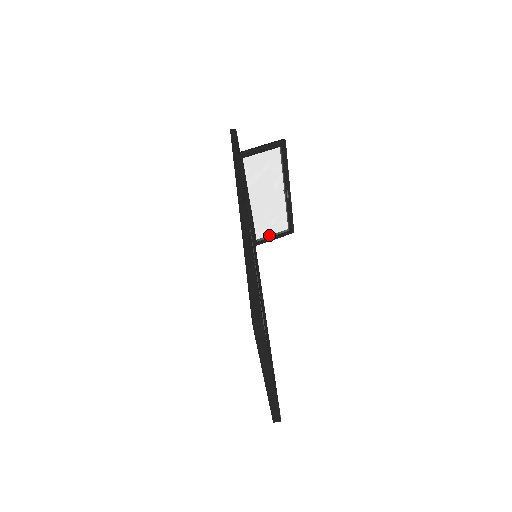
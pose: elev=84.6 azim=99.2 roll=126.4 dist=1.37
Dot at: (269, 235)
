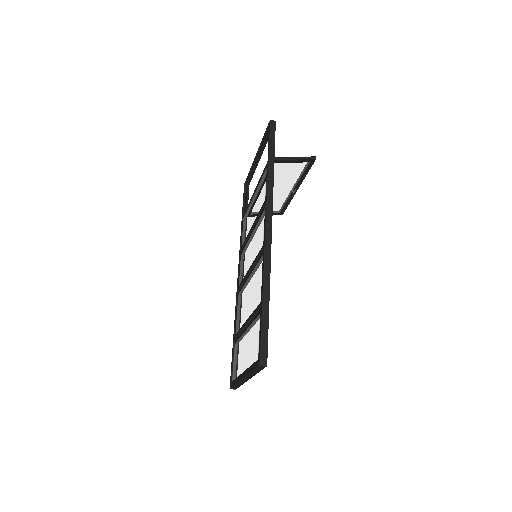
Dot at: occluded
